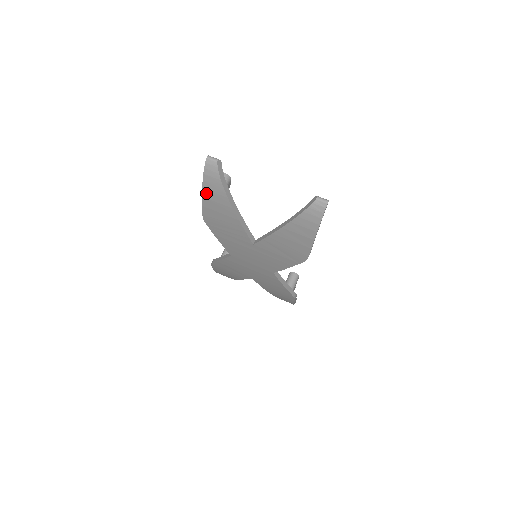
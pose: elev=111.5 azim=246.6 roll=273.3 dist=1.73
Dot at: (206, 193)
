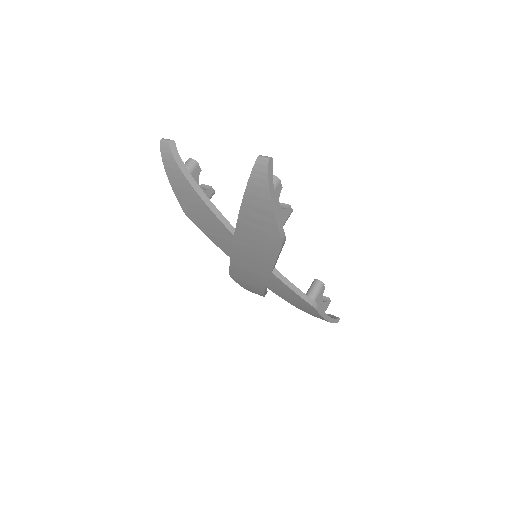
Dot at: (172, 181)
